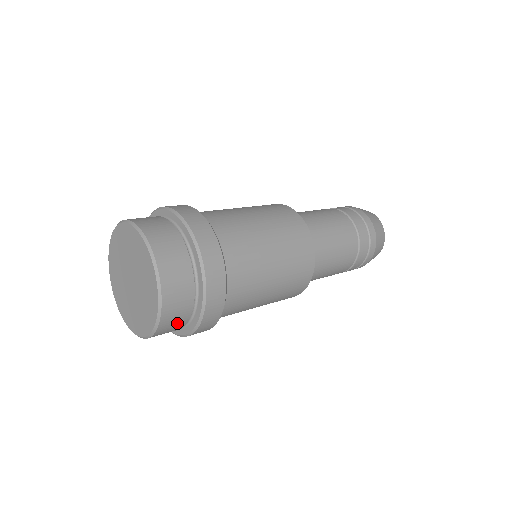
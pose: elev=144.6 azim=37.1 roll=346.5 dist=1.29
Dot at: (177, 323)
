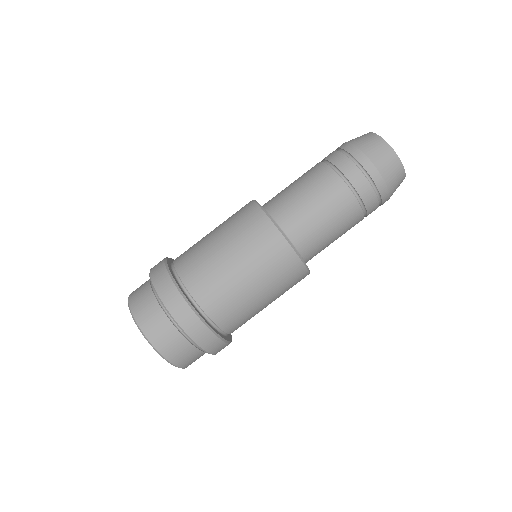
Dot at: (187, 353)
